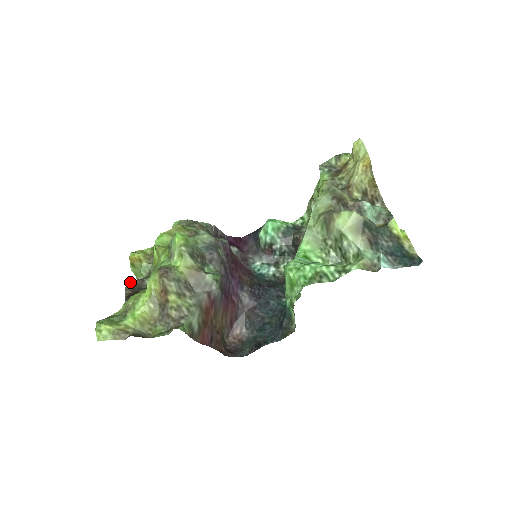
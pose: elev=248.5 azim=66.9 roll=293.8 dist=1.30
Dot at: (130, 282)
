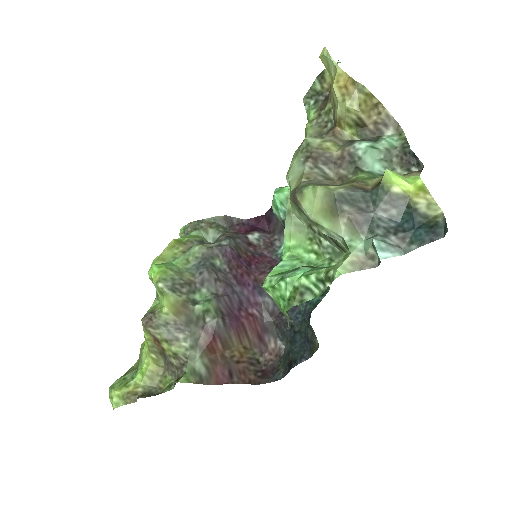
Dot at: occluded
